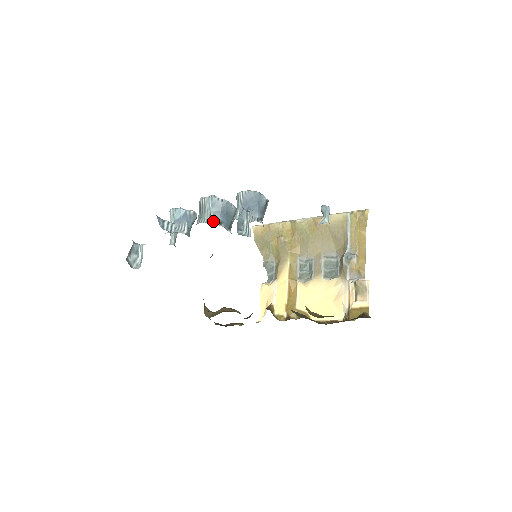
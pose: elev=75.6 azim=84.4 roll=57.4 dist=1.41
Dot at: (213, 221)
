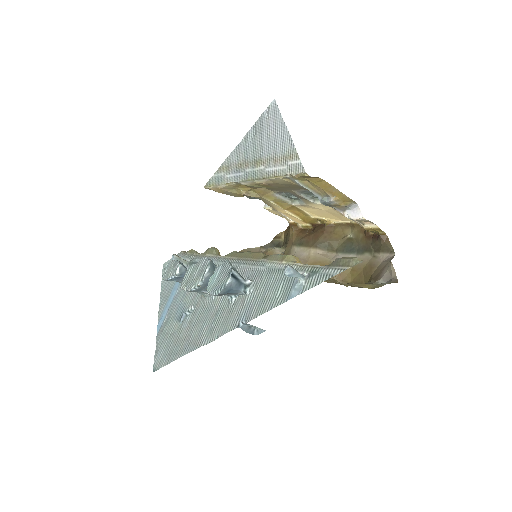
Dot at: occluded
